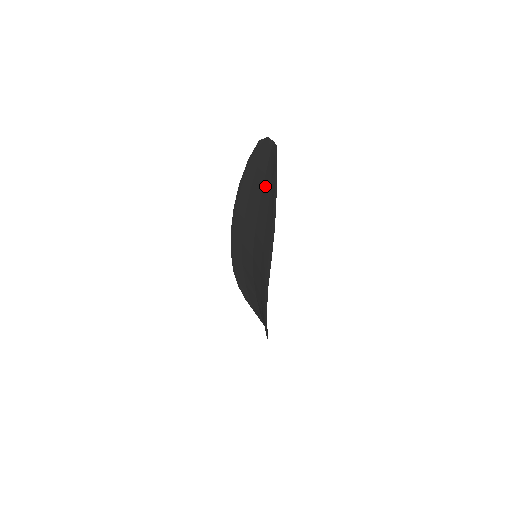
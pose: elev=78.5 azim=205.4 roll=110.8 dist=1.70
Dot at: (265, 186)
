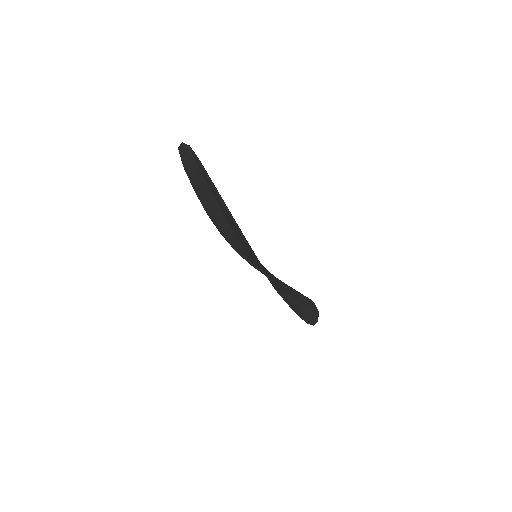
Dot at: (214, 195)
